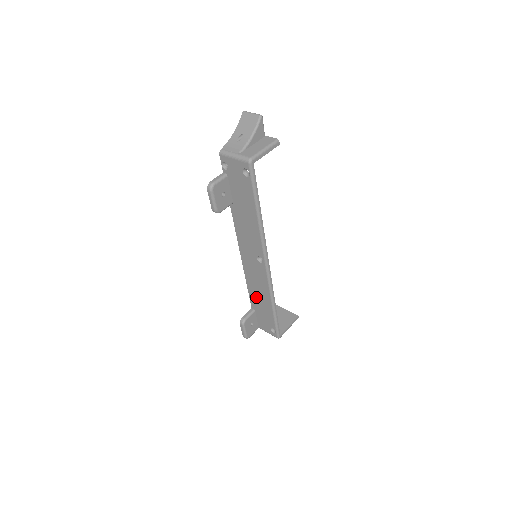
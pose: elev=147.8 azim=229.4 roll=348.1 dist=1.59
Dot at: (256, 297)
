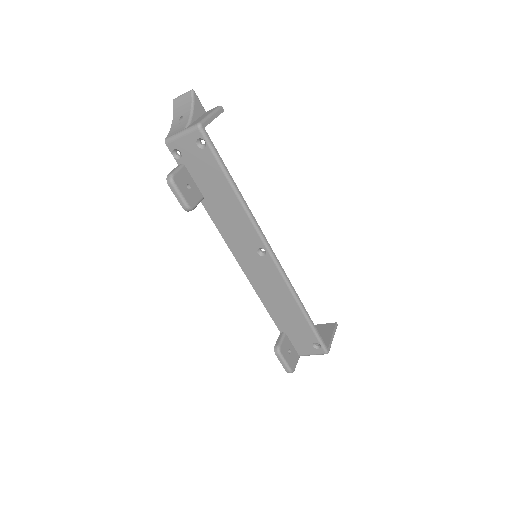
Dot at: (279, 312)
